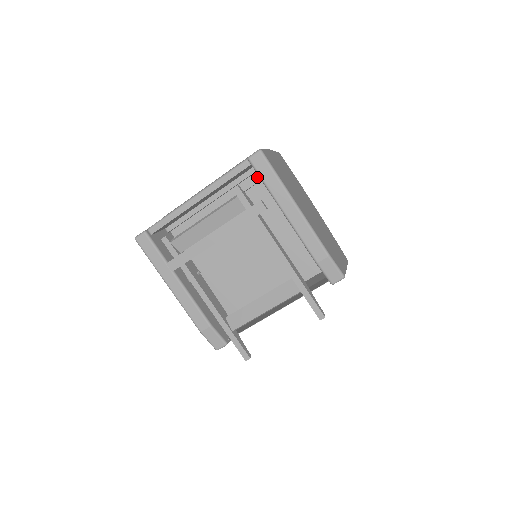
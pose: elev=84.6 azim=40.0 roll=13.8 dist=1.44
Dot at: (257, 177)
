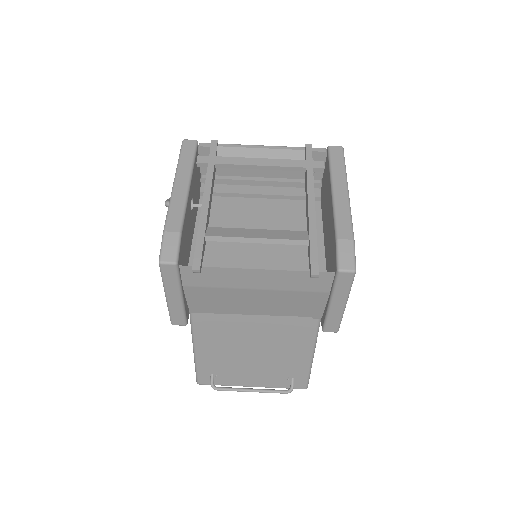
Dot at: occluded
